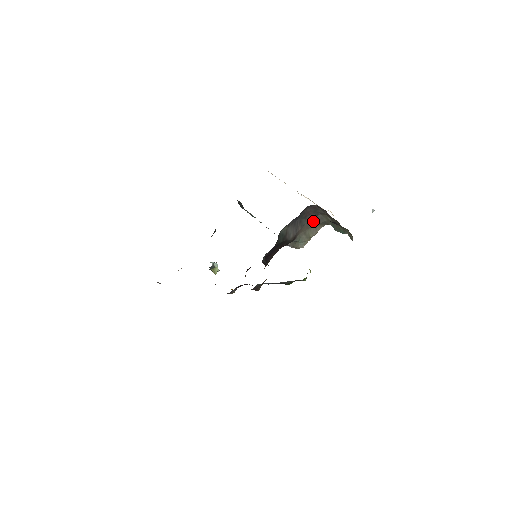
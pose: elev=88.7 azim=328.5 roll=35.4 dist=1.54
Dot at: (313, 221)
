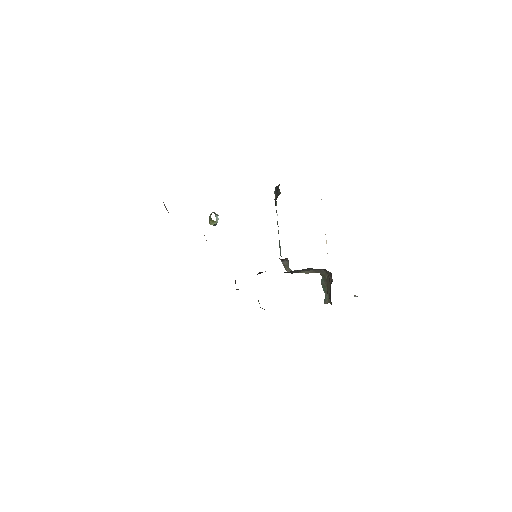
Dot at: occluded
